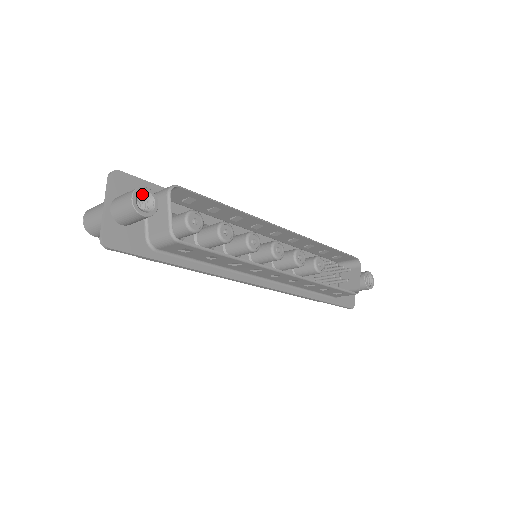
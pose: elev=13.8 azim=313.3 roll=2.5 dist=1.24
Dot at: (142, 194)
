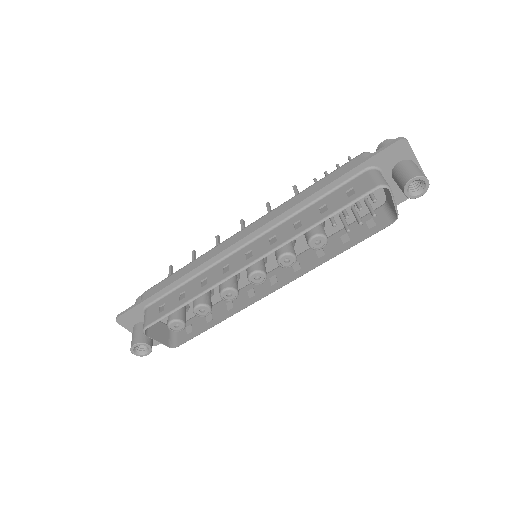
Dot at: (136, 344)
